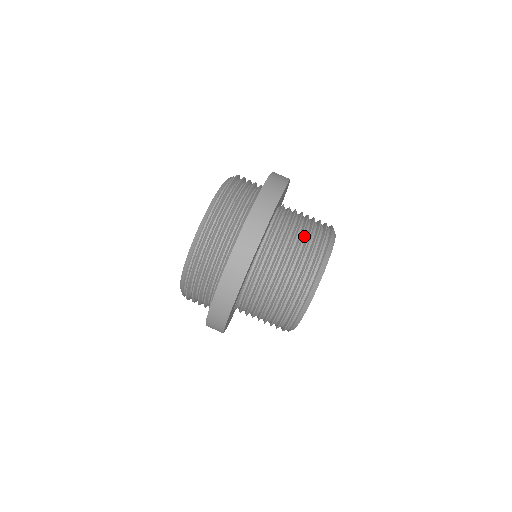
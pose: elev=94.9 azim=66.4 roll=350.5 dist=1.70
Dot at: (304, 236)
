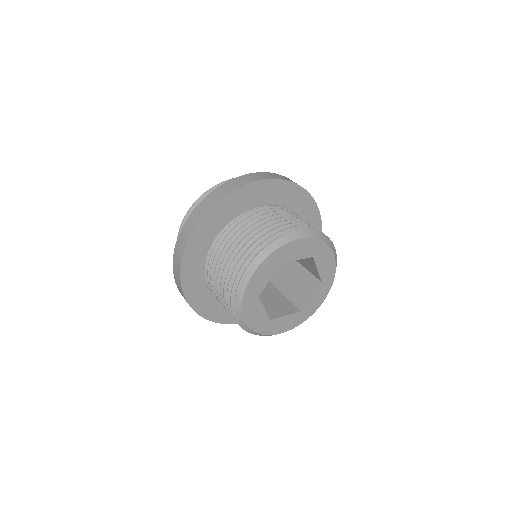
Dot at: occluded
